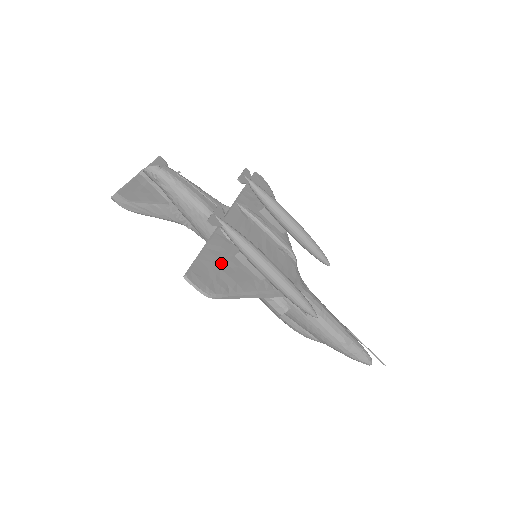
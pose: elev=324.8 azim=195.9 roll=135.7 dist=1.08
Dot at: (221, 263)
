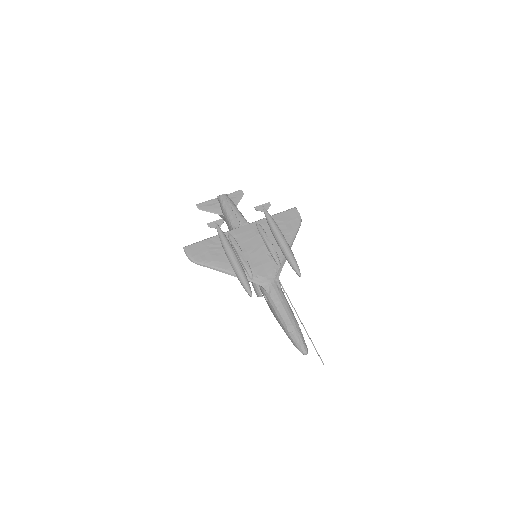
Dot at: (212, 248)
